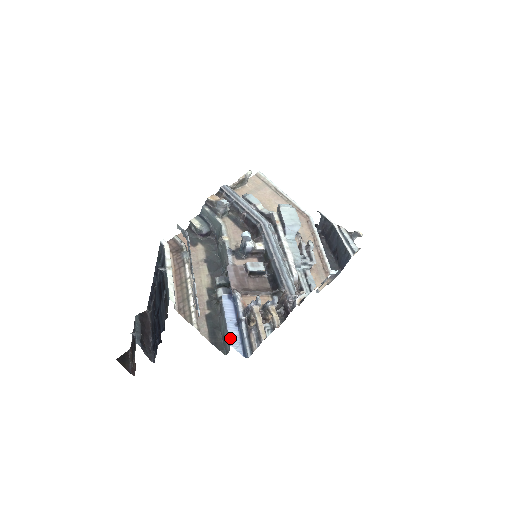
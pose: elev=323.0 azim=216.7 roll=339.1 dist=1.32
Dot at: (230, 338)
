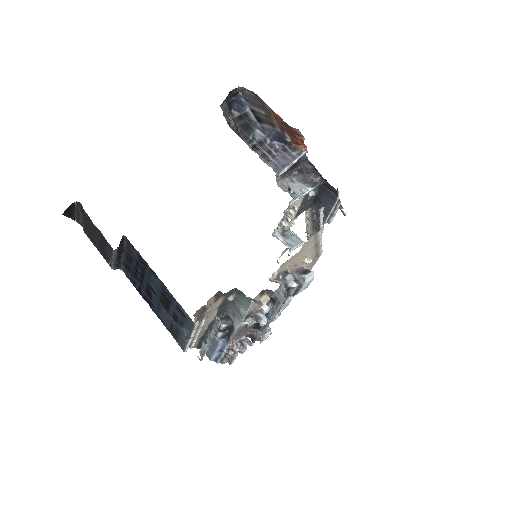
Dot at: (212, 358)
